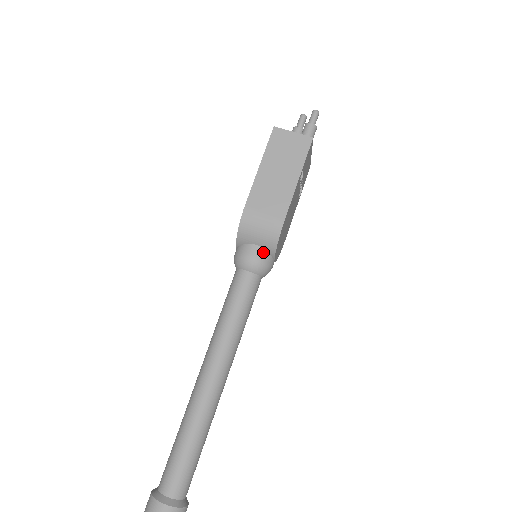
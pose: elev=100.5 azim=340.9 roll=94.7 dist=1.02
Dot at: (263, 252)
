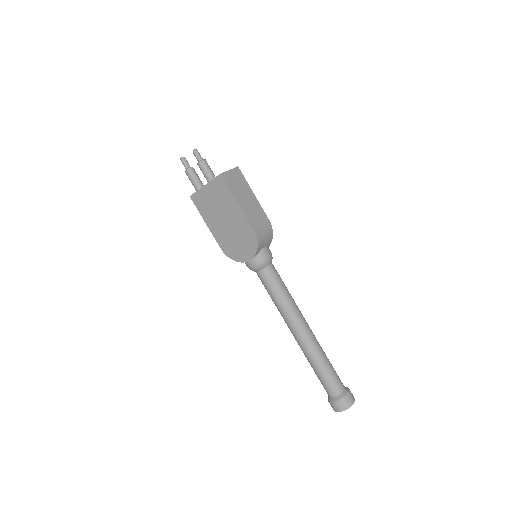
Dot at: (268, 248)
